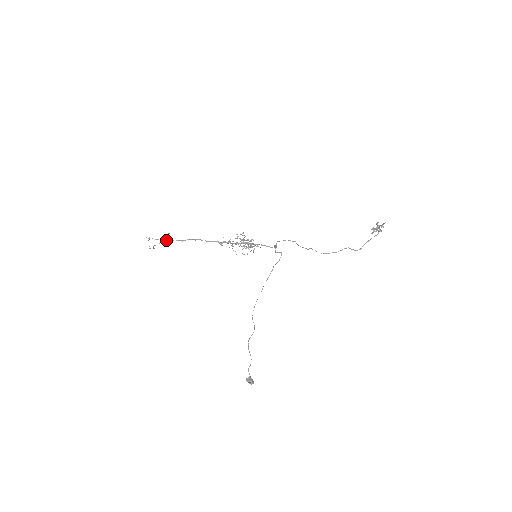
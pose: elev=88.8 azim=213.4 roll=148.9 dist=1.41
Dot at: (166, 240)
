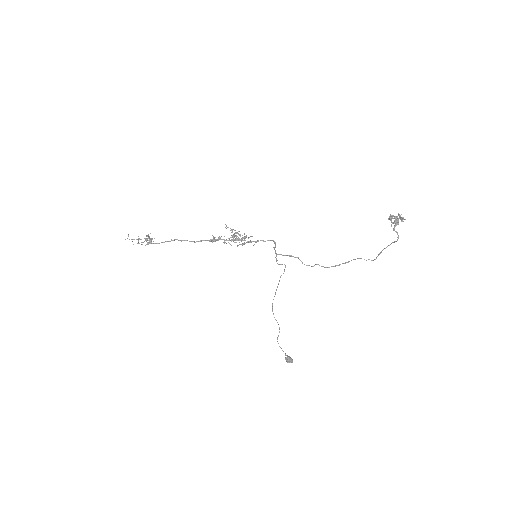
Dot at: (149, 242)
